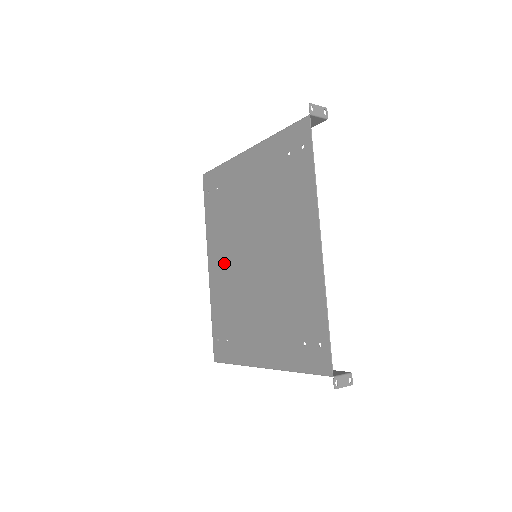
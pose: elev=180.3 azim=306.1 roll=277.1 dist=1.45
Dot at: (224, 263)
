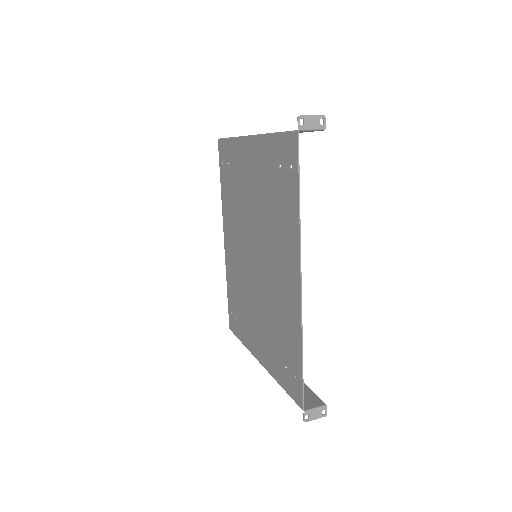
Dot at: (234, 245)
